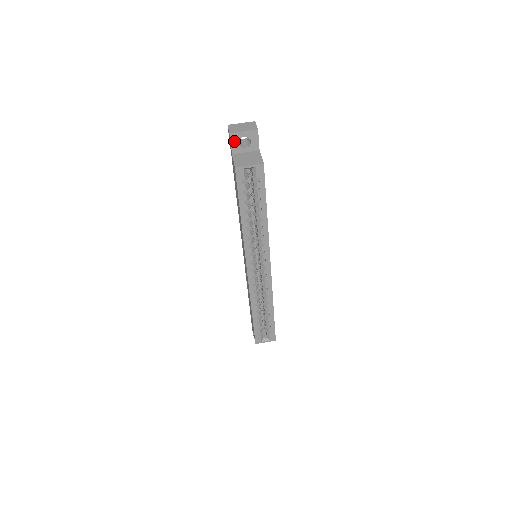
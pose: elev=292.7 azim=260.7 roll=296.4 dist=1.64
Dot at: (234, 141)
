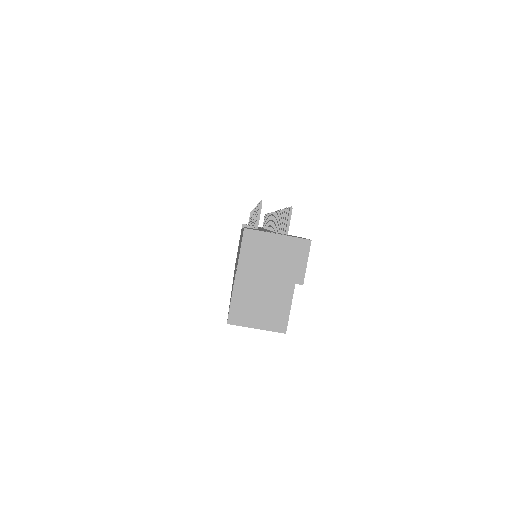
Dot at: occluded
